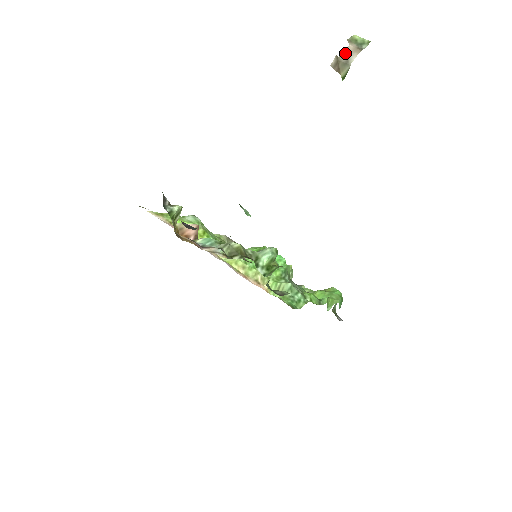
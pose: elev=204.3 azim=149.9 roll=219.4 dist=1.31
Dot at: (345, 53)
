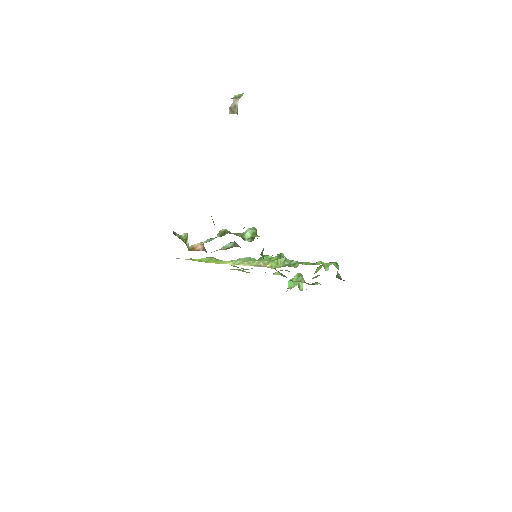
Dot at: (232, 103)
